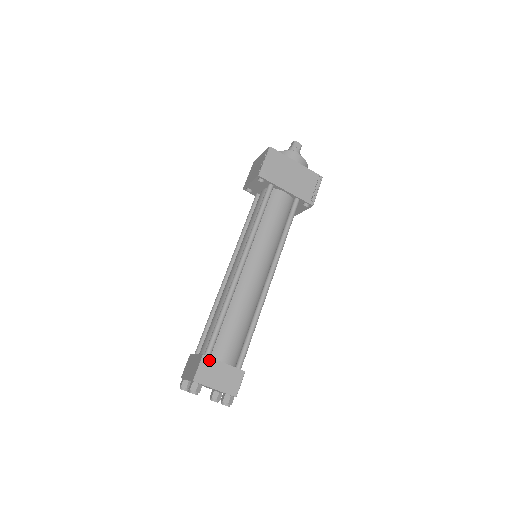
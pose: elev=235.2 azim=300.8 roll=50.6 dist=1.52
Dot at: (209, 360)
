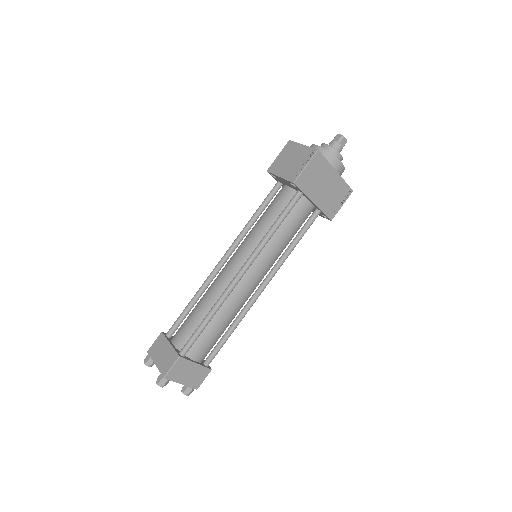
Dot at: (184, 361)
